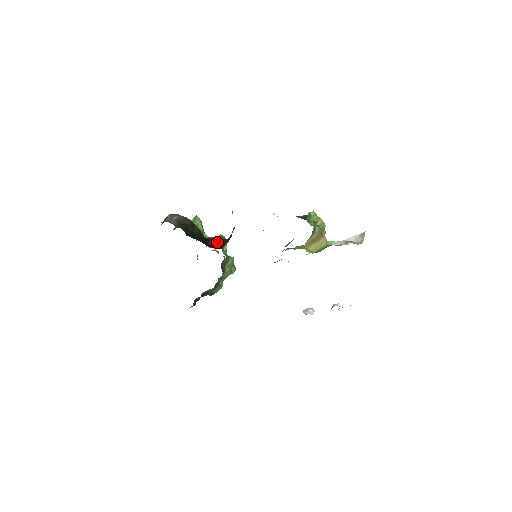
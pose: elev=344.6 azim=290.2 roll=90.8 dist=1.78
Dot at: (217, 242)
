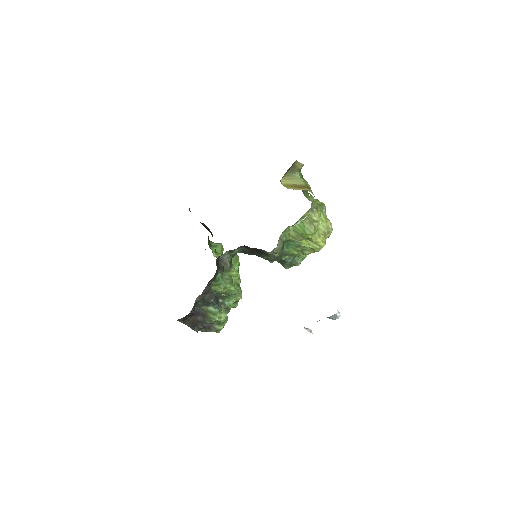
Dot at: occluded
